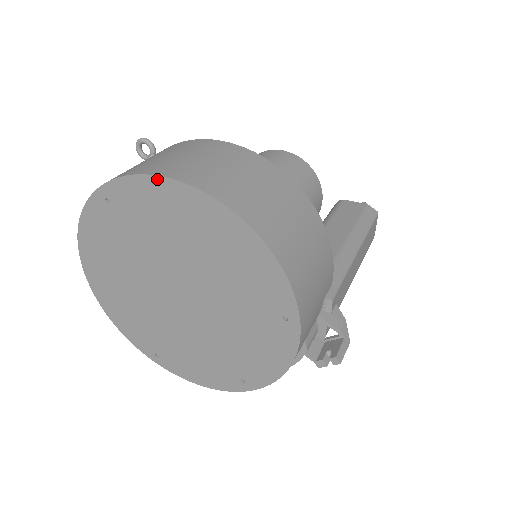
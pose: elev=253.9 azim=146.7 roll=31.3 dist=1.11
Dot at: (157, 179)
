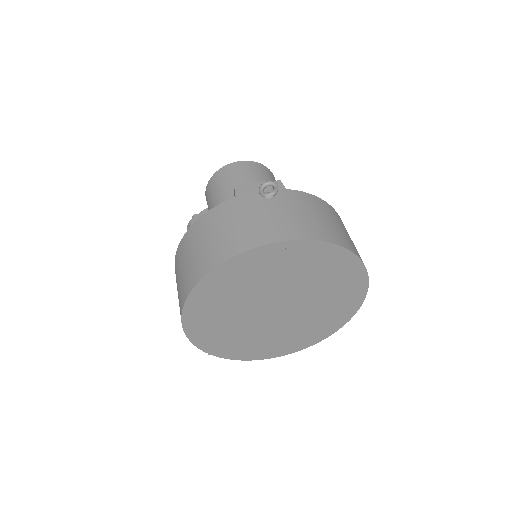
Dot at: (339, 248)
